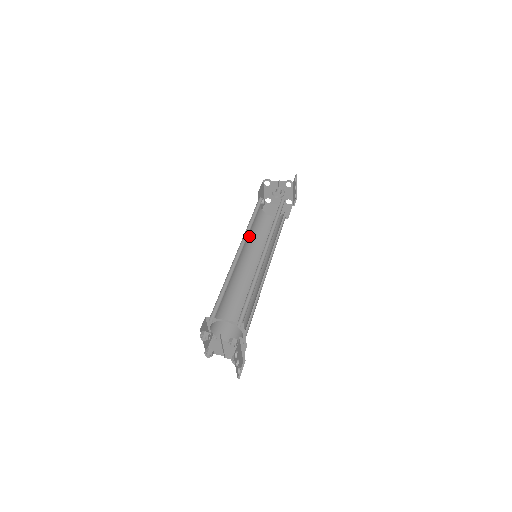
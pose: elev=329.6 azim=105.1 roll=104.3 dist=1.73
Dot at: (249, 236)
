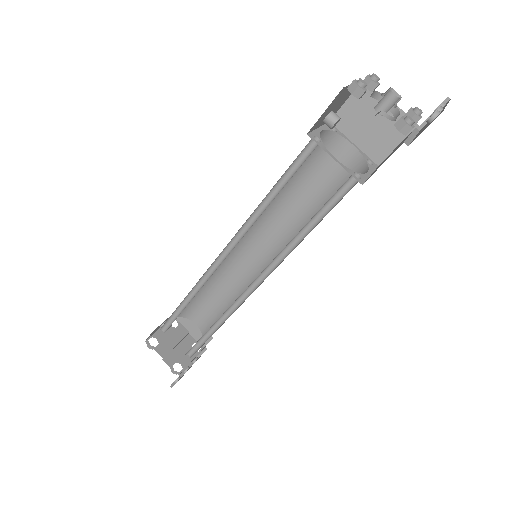
Dot at: occluded
